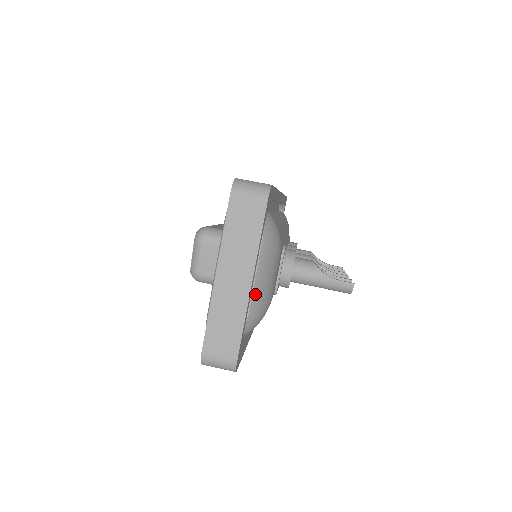
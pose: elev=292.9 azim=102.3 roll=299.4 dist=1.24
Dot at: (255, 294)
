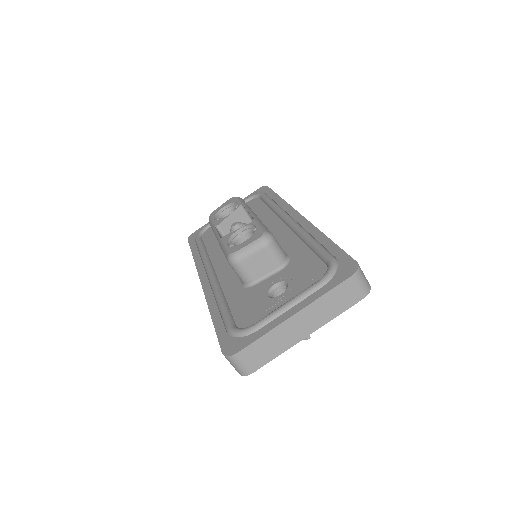
Dot at: occluded
